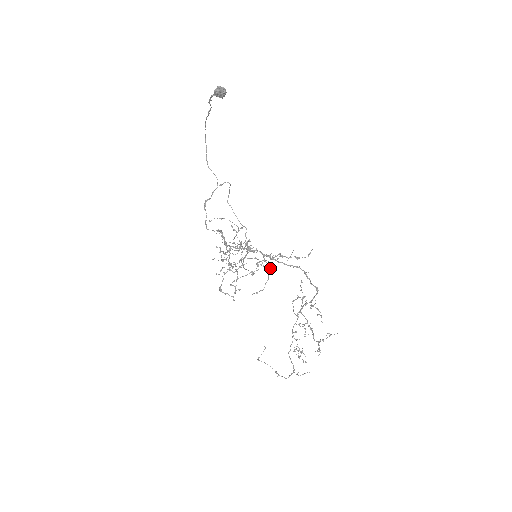
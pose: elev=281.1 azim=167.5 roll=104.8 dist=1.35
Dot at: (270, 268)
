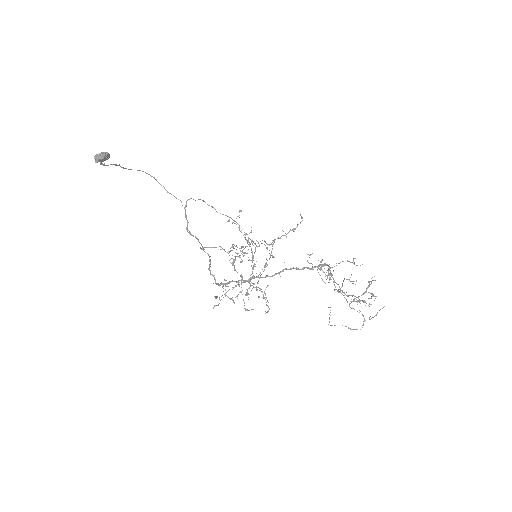
Dot at: (260, 289)
